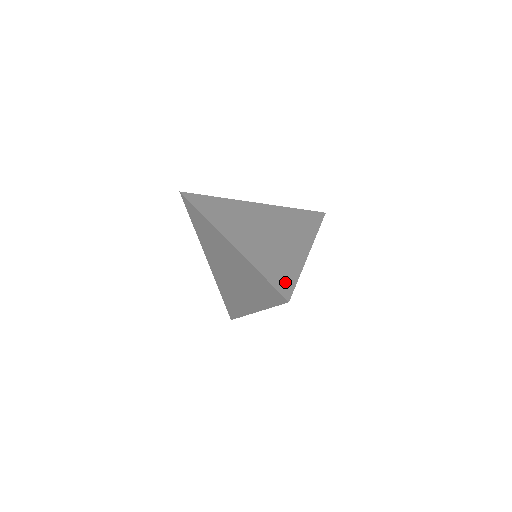
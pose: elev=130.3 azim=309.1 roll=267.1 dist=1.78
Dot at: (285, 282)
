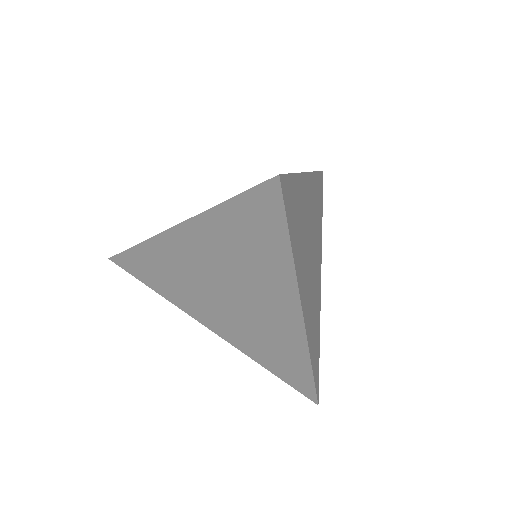
Dot at: occluded
